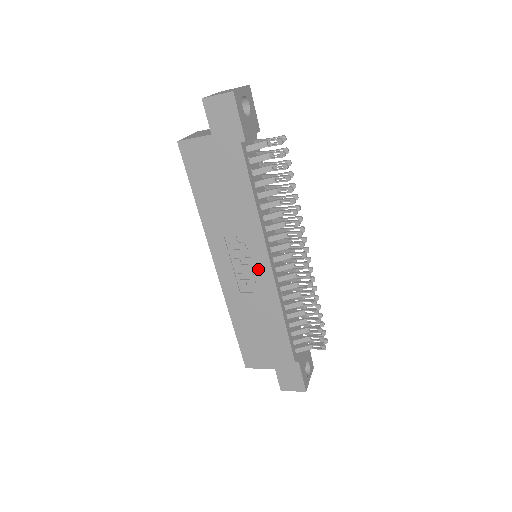
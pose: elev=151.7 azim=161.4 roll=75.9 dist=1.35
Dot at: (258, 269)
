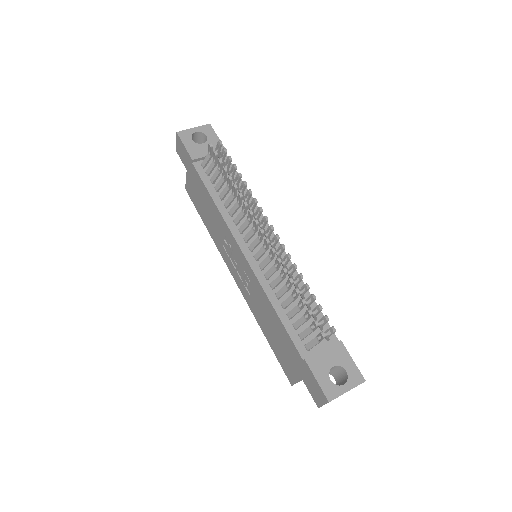
Dot at: (242, 263)
